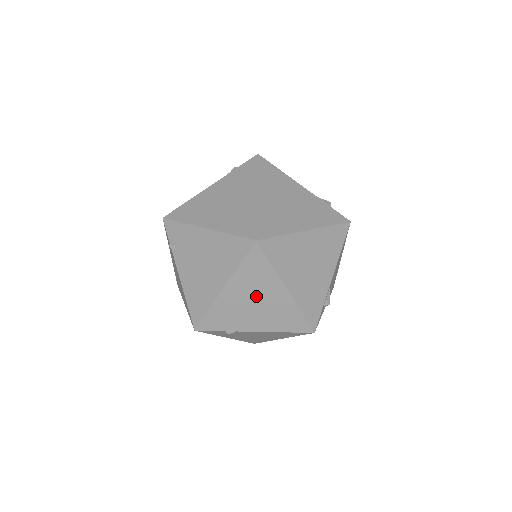
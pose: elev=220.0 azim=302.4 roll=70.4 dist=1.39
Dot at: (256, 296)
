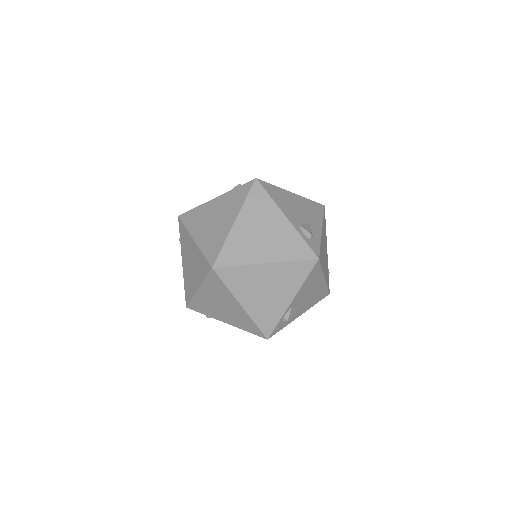
Dot at: (221, 302)
